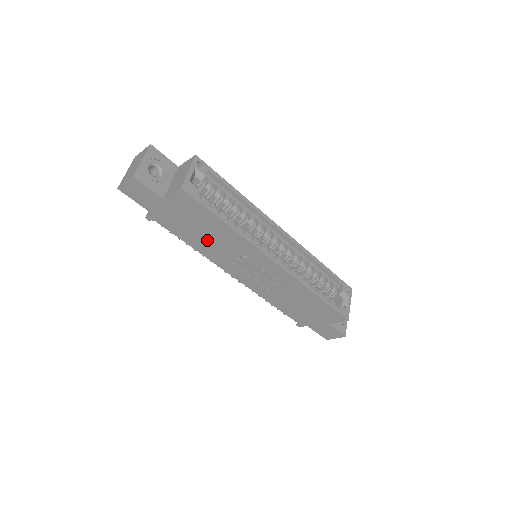
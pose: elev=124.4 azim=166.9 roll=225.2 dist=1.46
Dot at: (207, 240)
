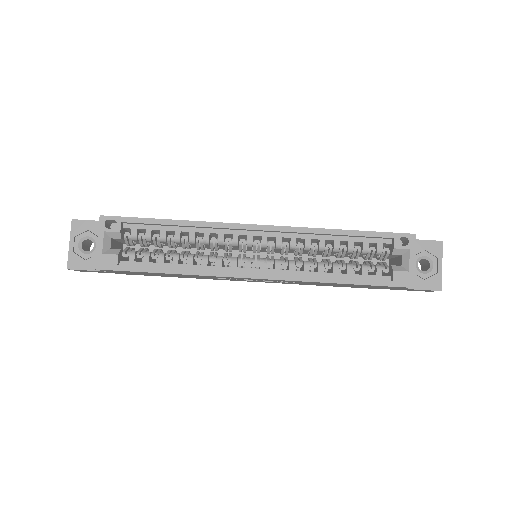
Dot at: (182, 276)
